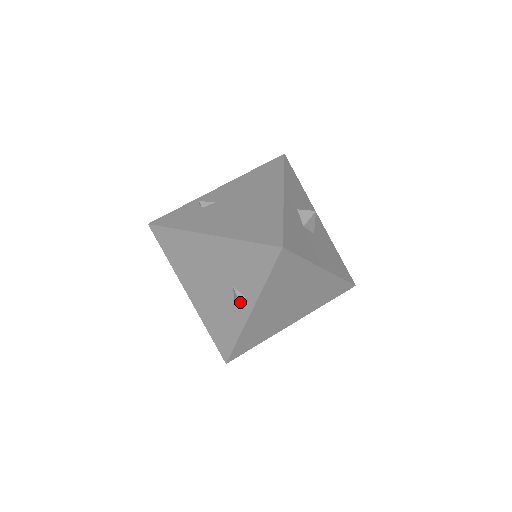
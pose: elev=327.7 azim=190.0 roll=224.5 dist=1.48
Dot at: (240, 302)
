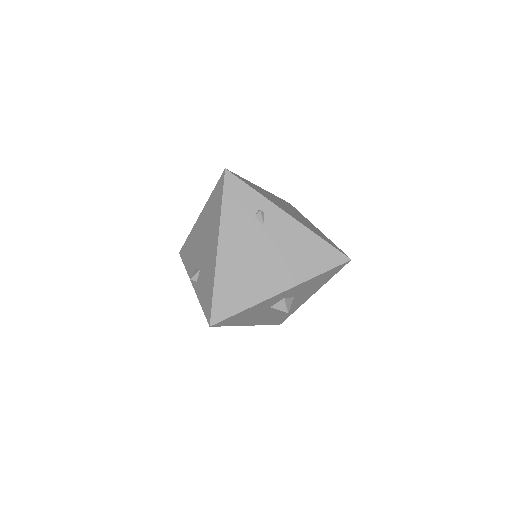
Dot at: (191, 279)
